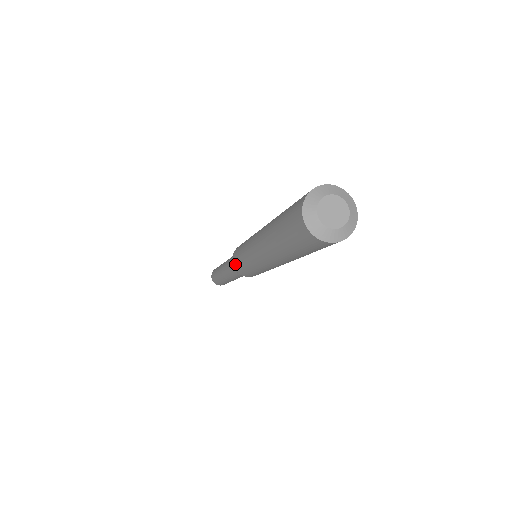
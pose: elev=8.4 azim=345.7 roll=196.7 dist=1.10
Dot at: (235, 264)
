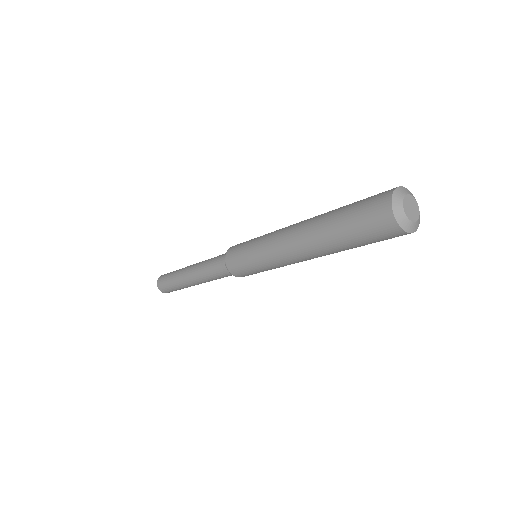
Dot at: (232, 253)
